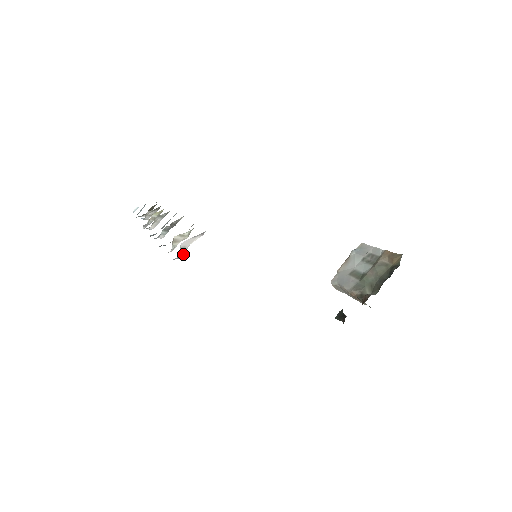
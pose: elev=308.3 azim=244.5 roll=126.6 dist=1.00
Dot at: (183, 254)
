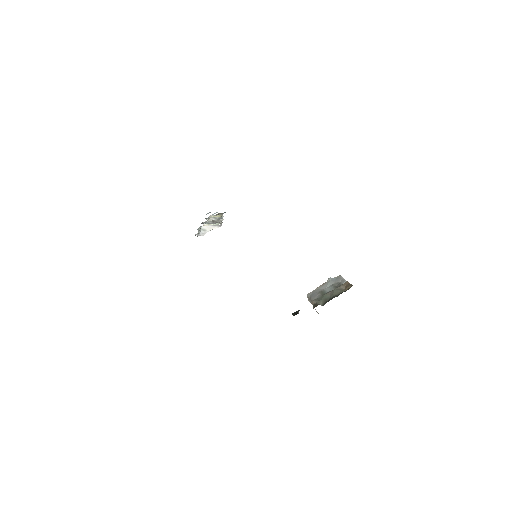
Dot at: (204, 234)
